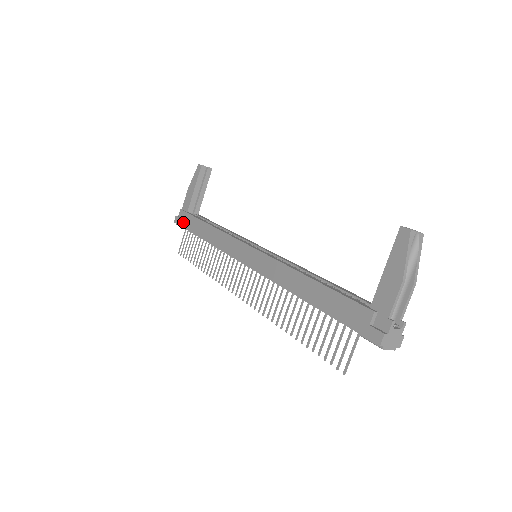
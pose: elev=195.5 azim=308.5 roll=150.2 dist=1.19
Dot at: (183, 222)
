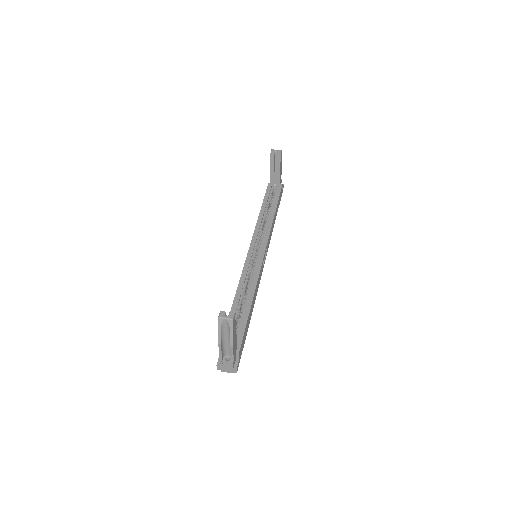
Dot at: occluded
